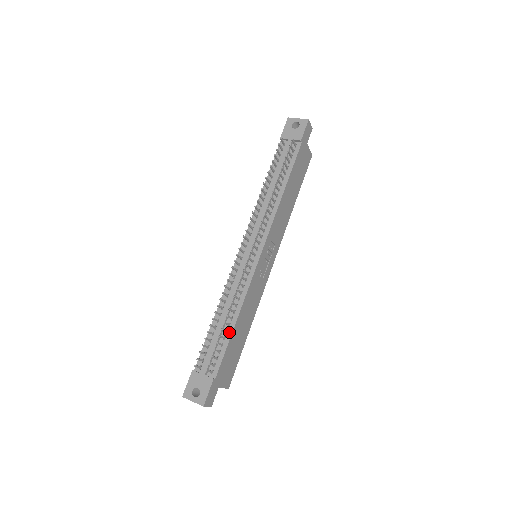
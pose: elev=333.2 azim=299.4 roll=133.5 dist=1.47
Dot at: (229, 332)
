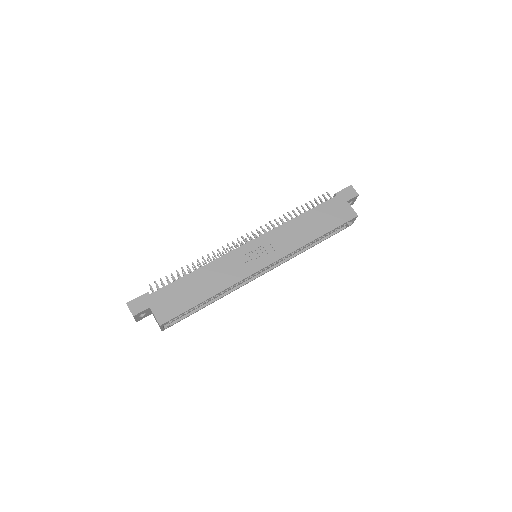
Dot at: (187, 275)
